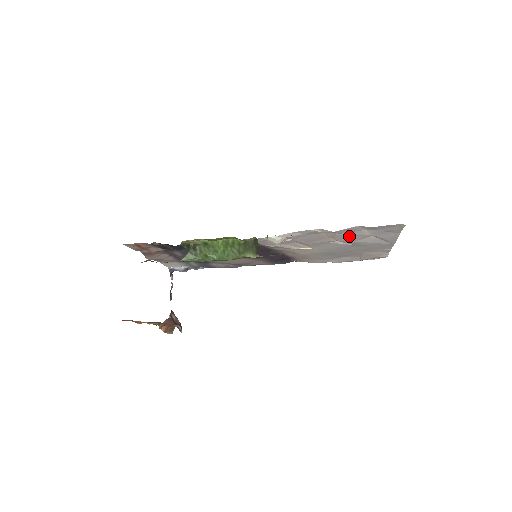
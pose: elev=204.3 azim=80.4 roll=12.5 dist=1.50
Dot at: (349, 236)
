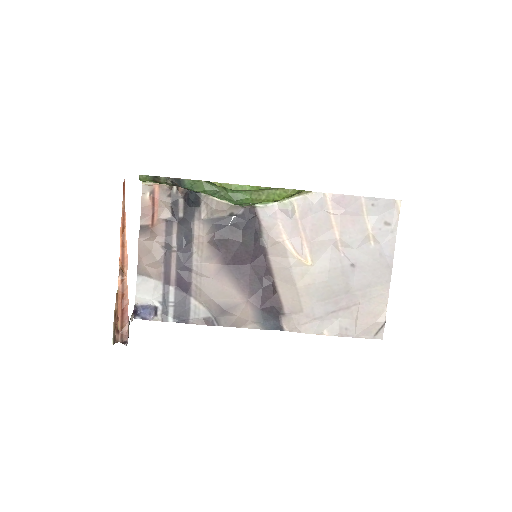
Dot at: (352, 229)
